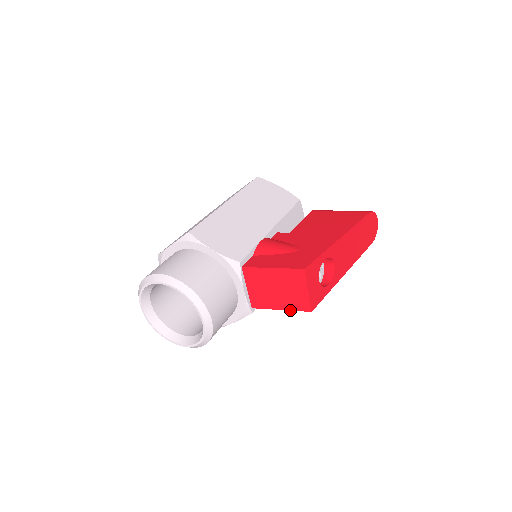
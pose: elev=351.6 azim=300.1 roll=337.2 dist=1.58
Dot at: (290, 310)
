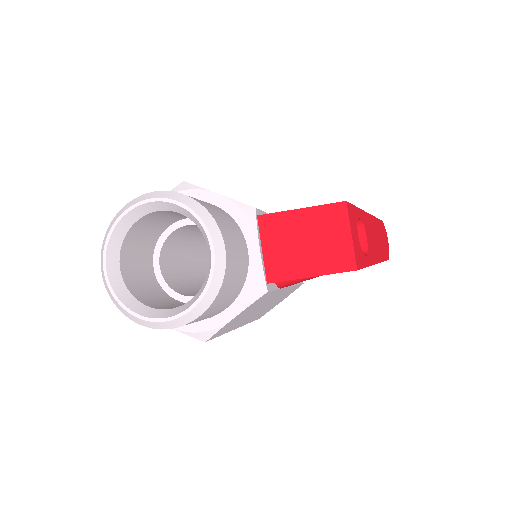
Dot at: (325, 274)
